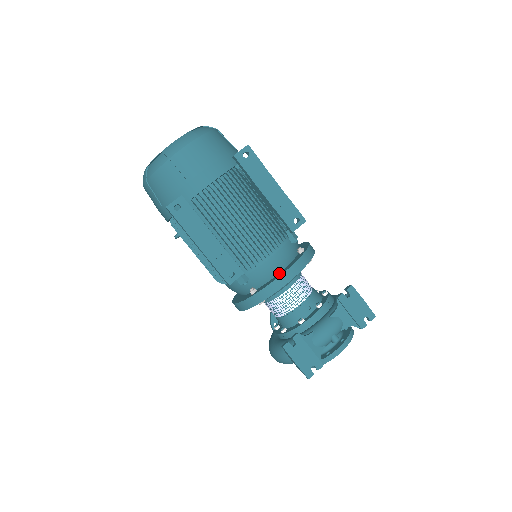
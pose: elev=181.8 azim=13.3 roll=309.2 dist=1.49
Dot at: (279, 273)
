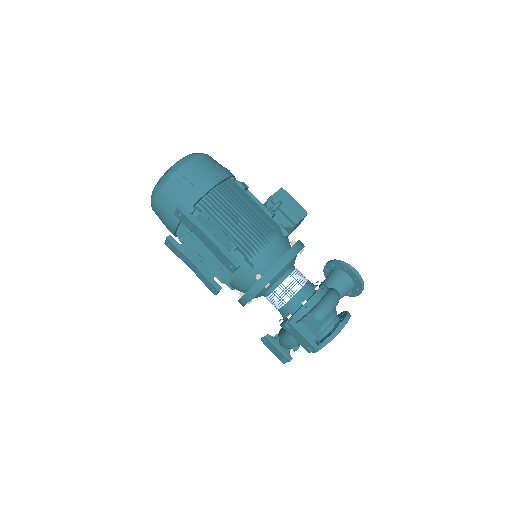
Dot at: occluded
